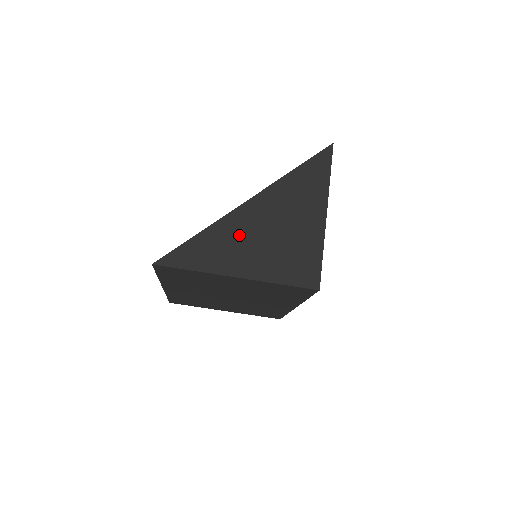
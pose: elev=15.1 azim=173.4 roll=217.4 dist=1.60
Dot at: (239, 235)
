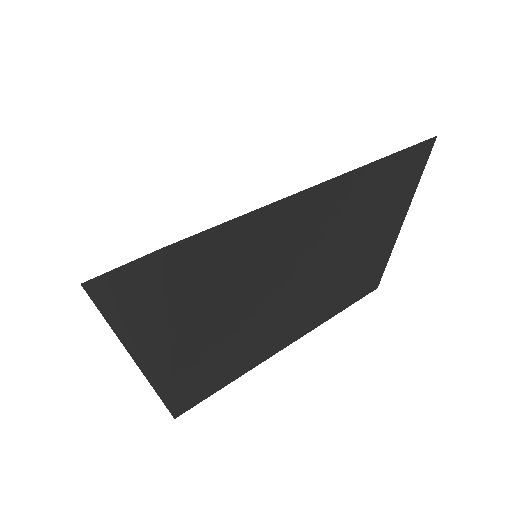
Dot at: (113, 305)
